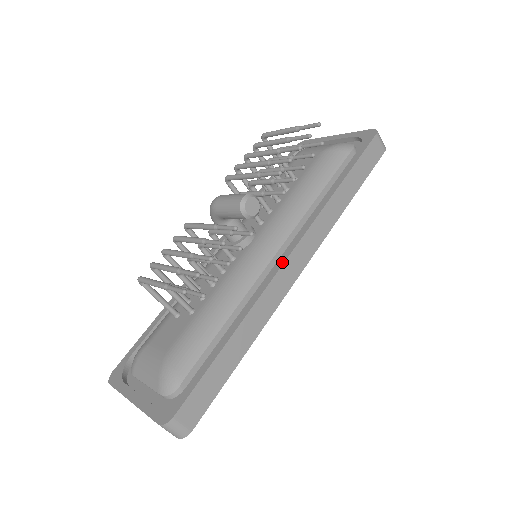
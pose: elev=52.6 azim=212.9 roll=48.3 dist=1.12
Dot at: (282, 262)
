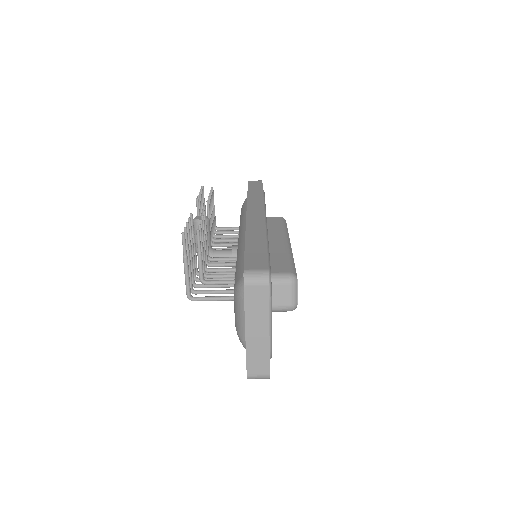
Dot at: occluded
